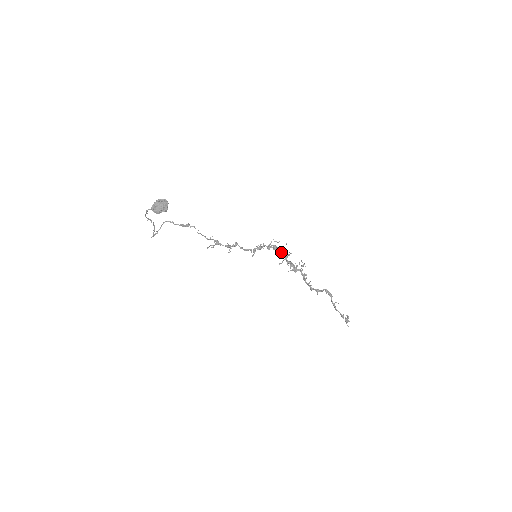
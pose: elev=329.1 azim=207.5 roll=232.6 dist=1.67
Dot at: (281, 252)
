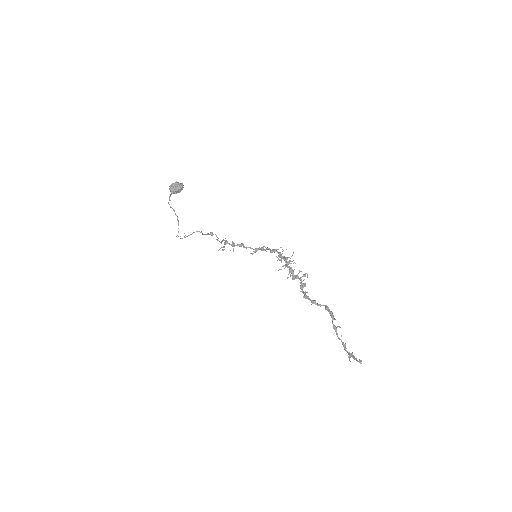
Dot at: (284, 258)
